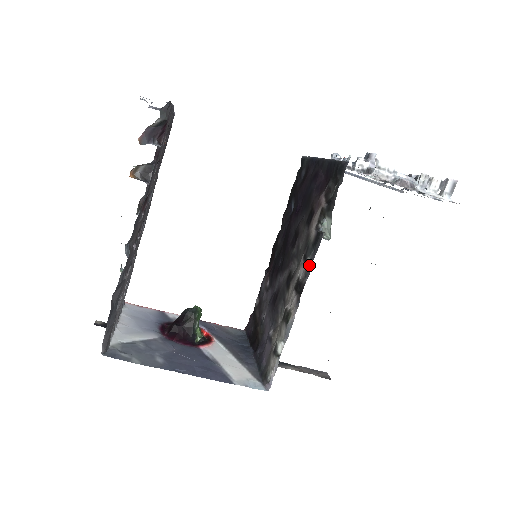
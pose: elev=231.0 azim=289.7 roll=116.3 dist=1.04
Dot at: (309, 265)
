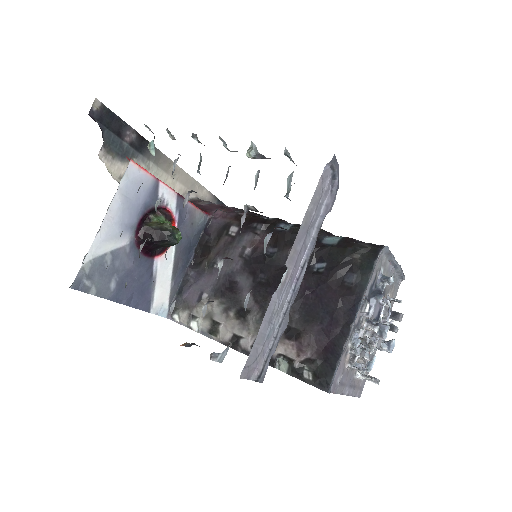
Dot at: occluded
